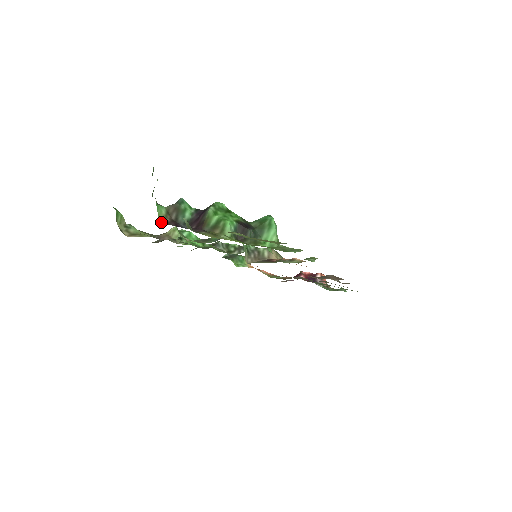
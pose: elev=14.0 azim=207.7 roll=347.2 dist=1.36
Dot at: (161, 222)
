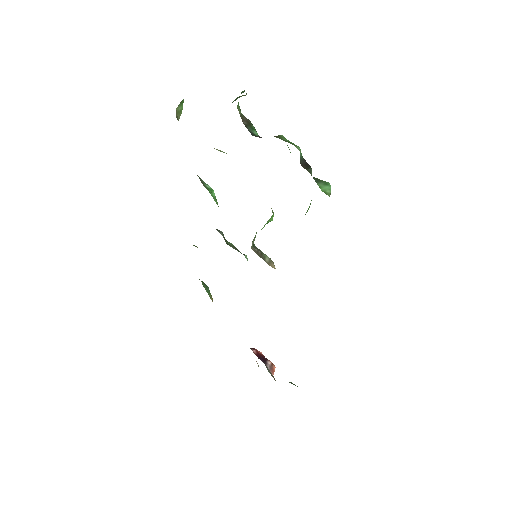
Dot at: occluded
